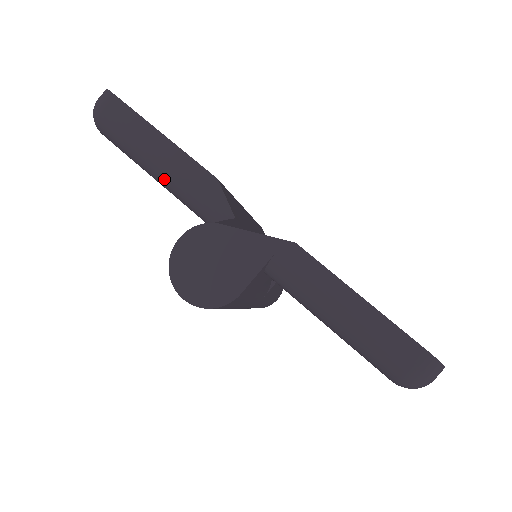
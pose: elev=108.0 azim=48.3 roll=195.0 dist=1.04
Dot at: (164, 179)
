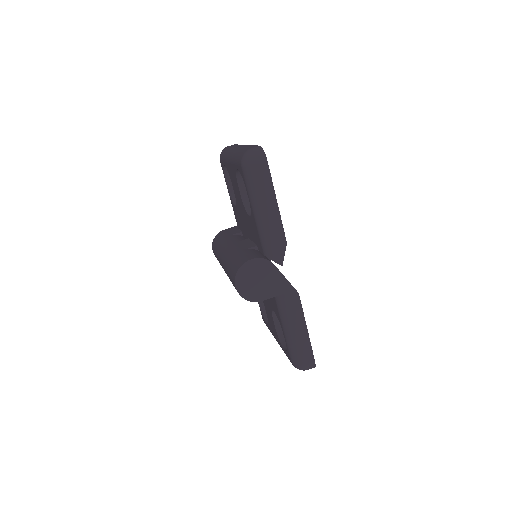
Dot at: (261, 222)
